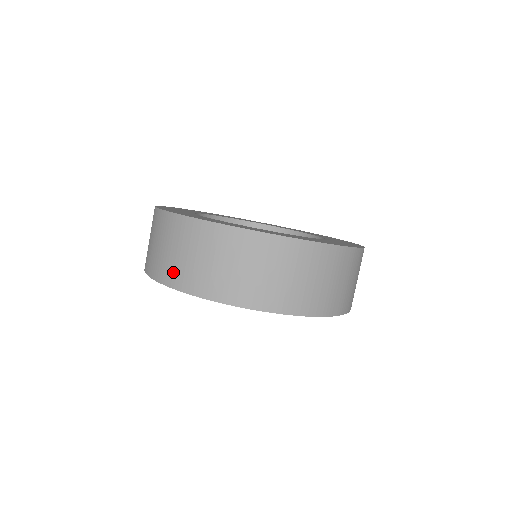
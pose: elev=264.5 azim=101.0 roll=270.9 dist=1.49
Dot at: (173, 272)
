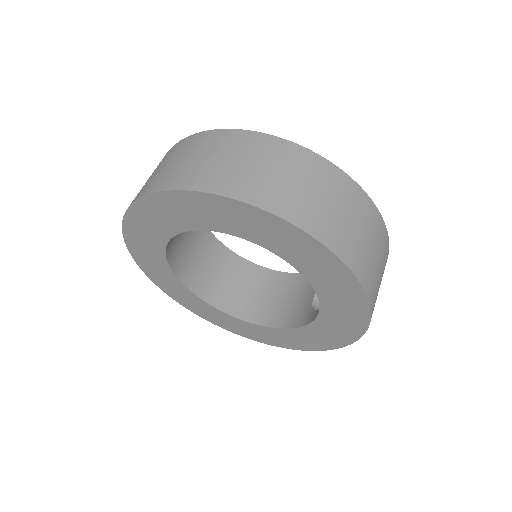
Dot at: (153, 182)
